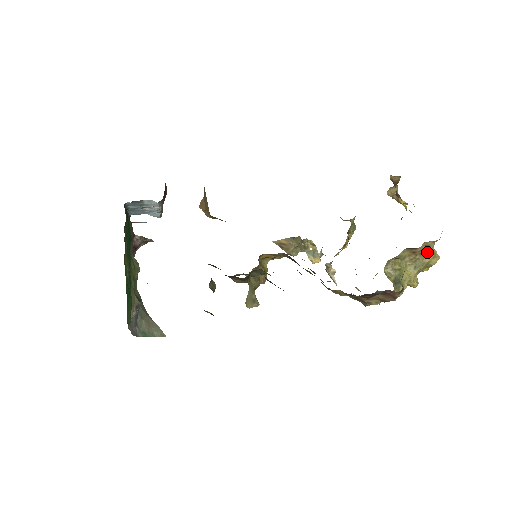
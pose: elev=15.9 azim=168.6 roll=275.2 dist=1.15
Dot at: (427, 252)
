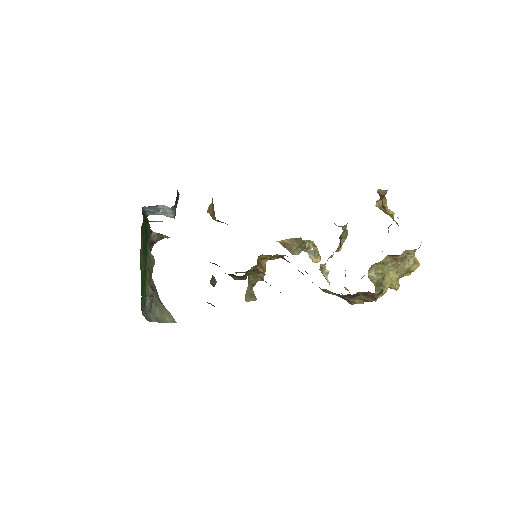
Dot at: (408, 259)
